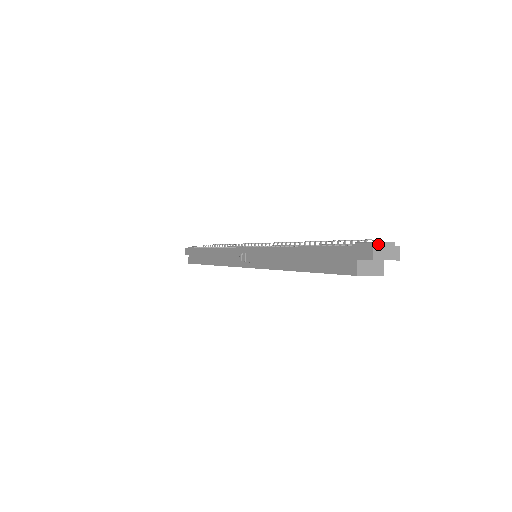
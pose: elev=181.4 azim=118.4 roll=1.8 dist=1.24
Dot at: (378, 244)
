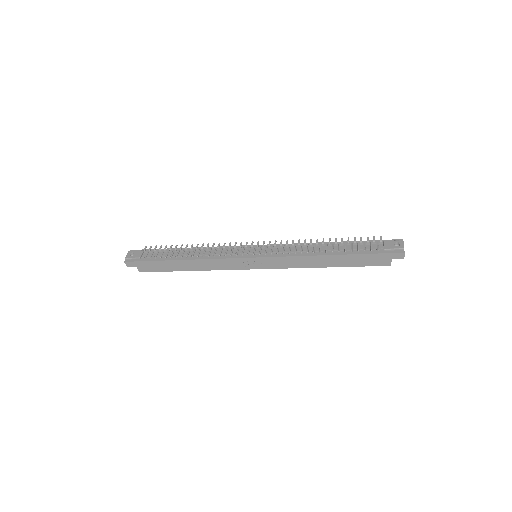
Dot at: occluded
